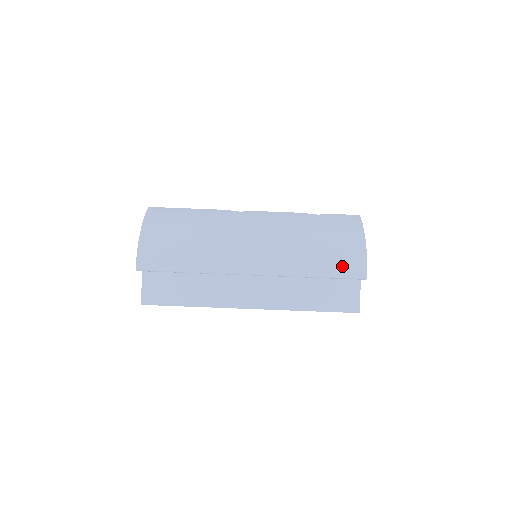
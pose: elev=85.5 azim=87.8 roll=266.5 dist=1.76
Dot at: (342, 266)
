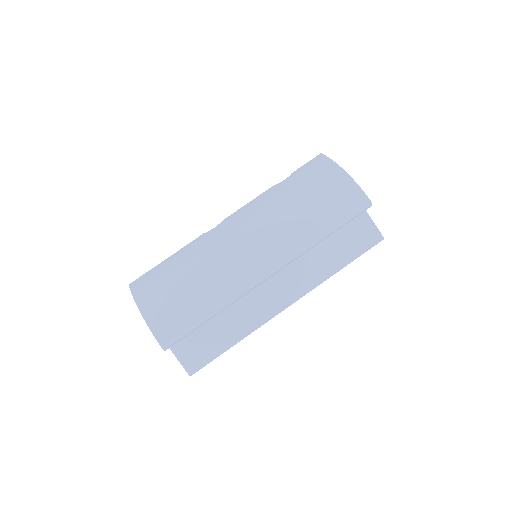
Dot at: (343, 209)
